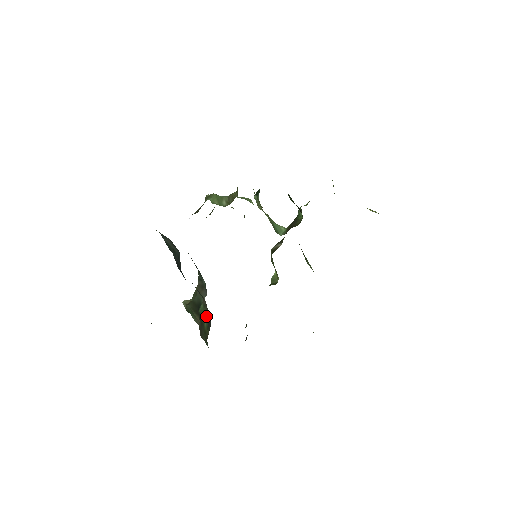
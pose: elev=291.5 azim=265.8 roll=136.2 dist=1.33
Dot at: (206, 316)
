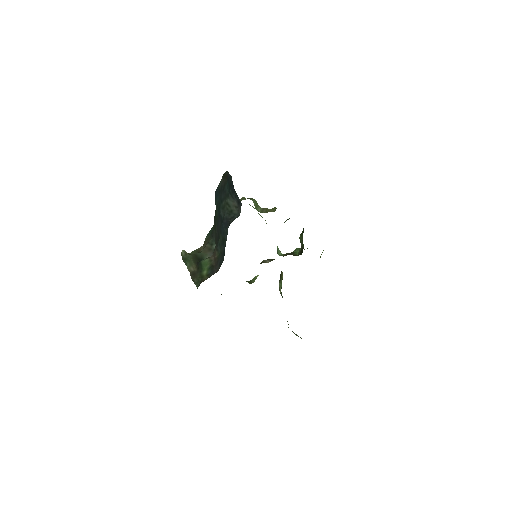
Dot at: (210, 267)
